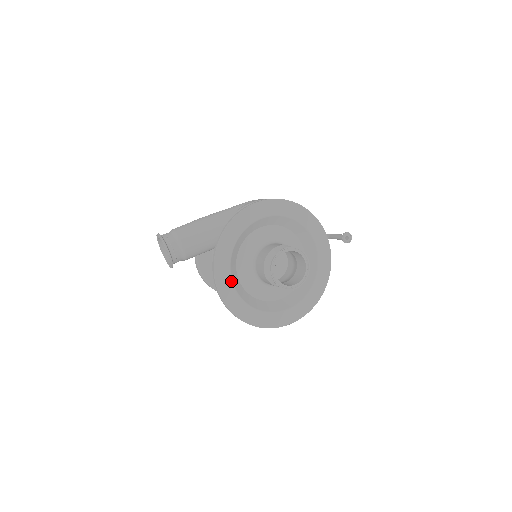
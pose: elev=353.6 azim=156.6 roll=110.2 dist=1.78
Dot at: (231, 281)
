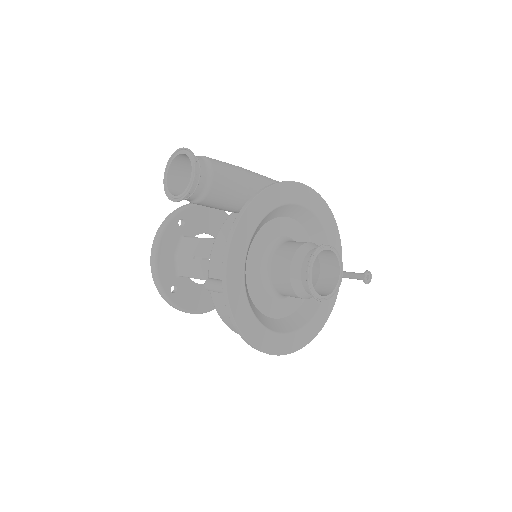
Dot at: (245, 258)
